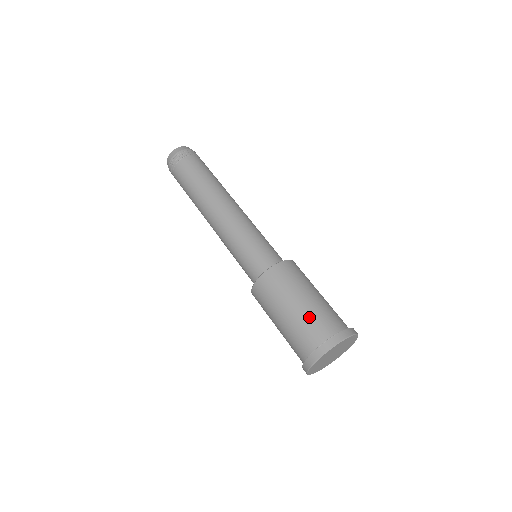
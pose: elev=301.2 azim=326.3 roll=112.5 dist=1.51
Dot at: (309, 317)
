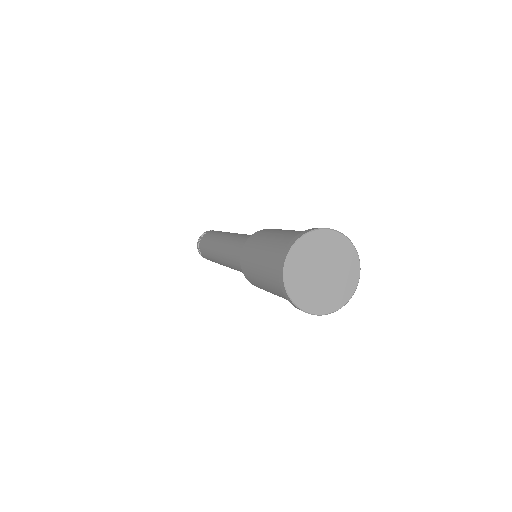
Dot at: occluded
